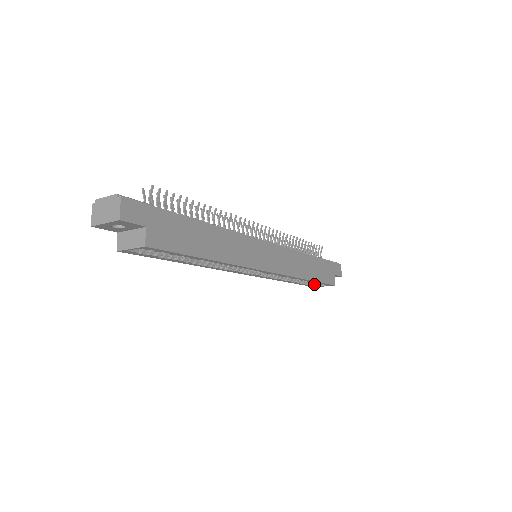
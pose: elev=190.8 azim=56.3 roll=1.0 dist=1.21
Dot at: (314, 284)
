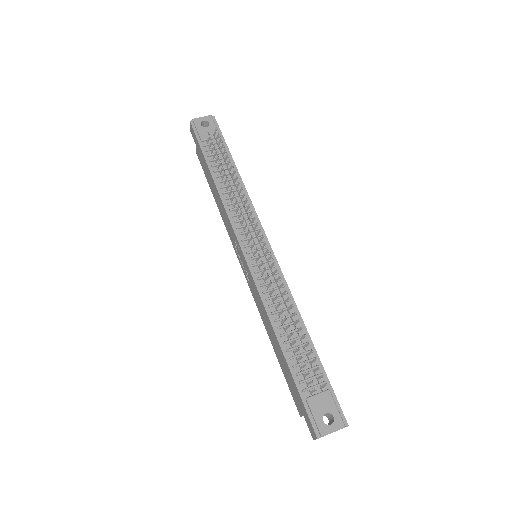
Dot at: occluded
